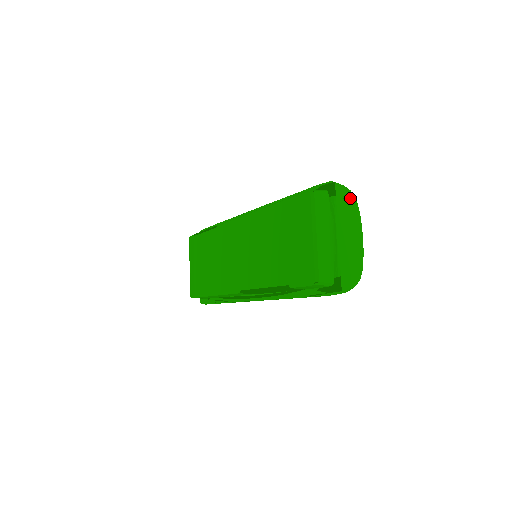
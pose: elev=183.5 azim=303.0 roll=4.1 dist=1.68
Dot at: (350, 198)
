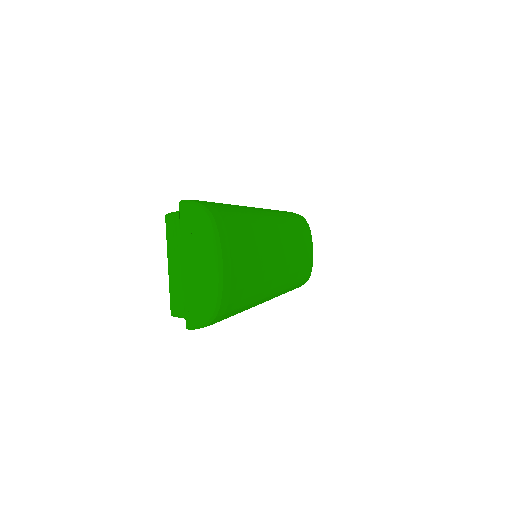
Dot at: (200, 217)
